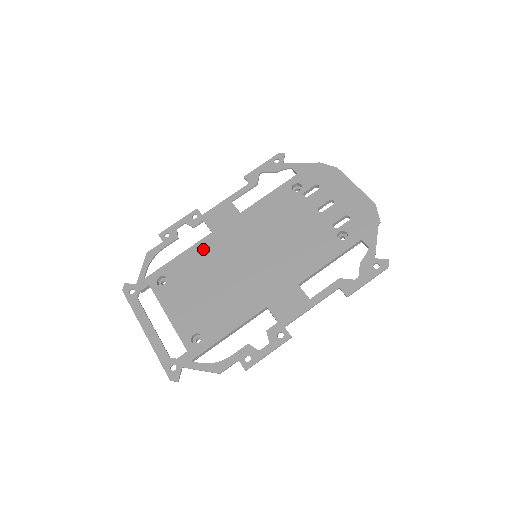
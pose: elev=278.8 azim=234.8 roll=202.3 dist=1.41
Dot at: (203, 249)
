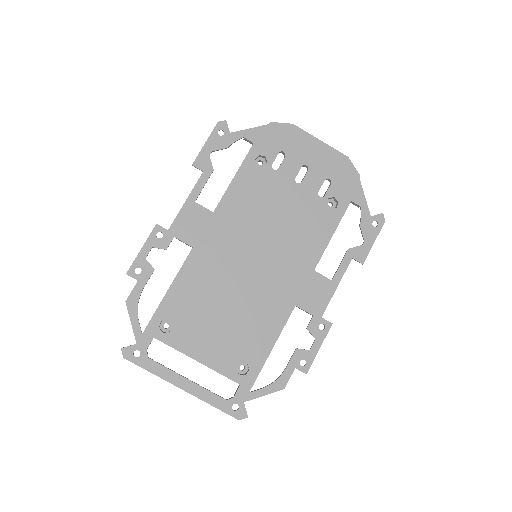
Dot at: (194, 271)
